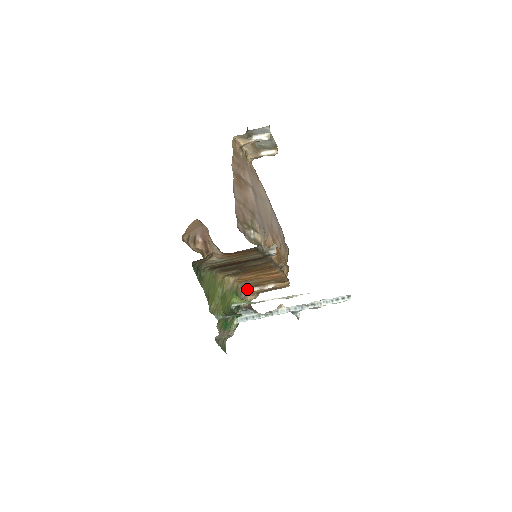
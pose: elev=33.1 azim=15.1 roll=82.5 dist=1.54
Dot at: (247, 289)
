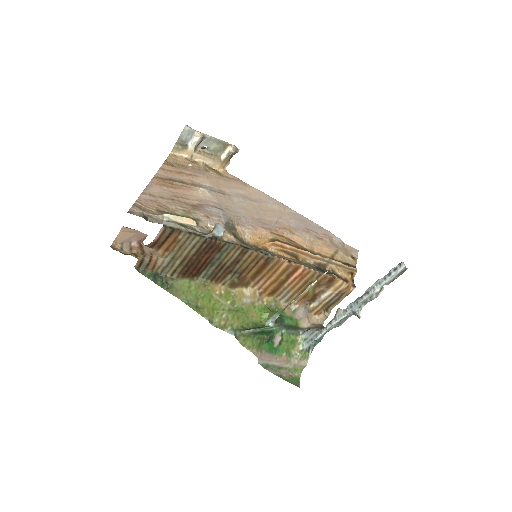
Dot at: (302, 306)
